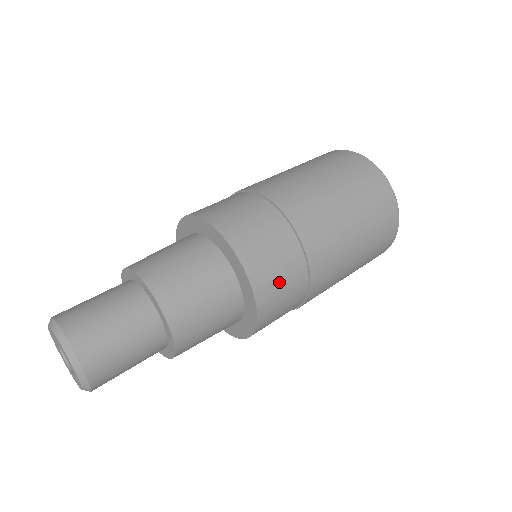
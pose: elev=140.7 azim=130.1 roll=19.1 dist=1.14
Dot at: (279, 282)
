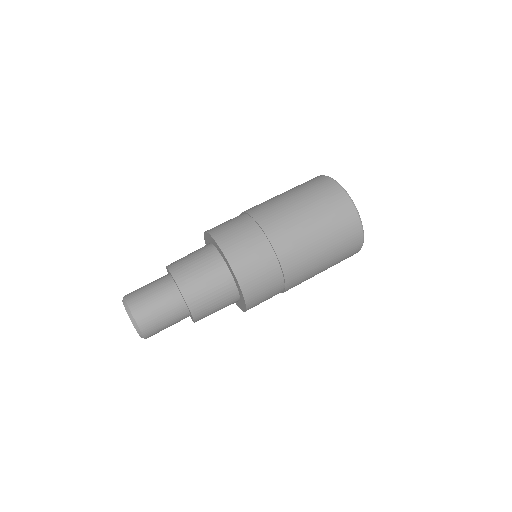
Dot at: occluded
